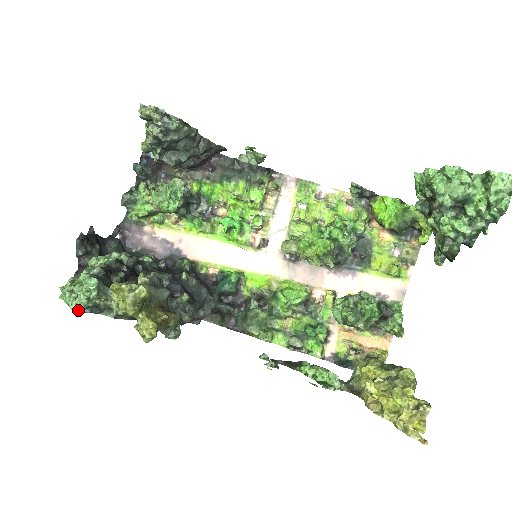
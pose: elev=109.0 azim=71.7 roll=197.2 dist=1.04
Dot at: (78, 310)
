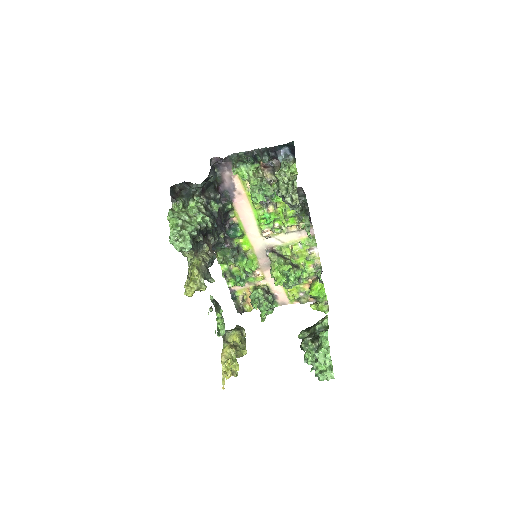
Dot at: occluded
